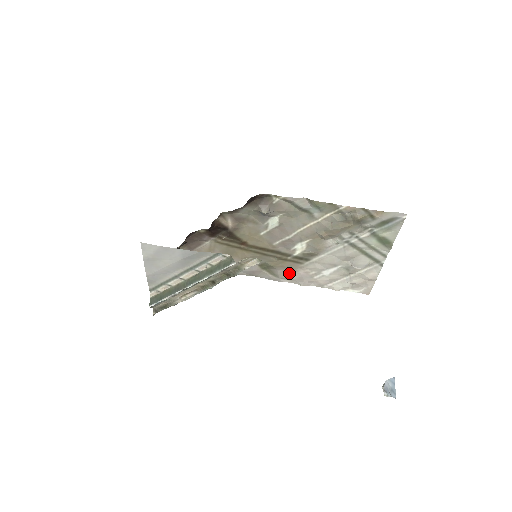
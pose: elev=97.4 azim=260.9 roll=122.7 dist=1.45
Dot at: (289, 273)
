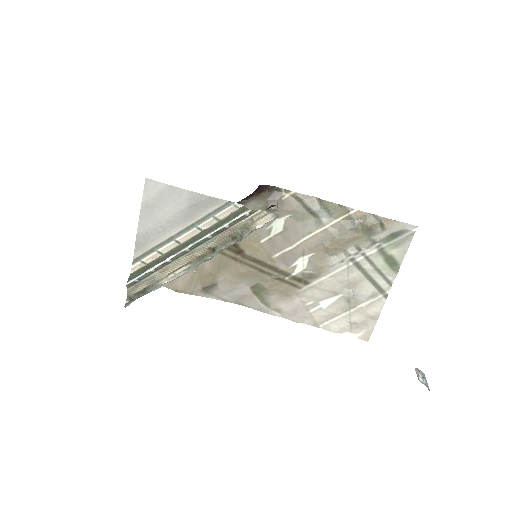
Dot at: (283, 301)
